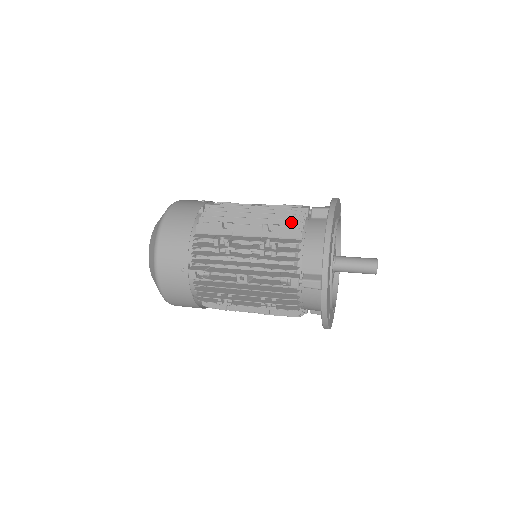
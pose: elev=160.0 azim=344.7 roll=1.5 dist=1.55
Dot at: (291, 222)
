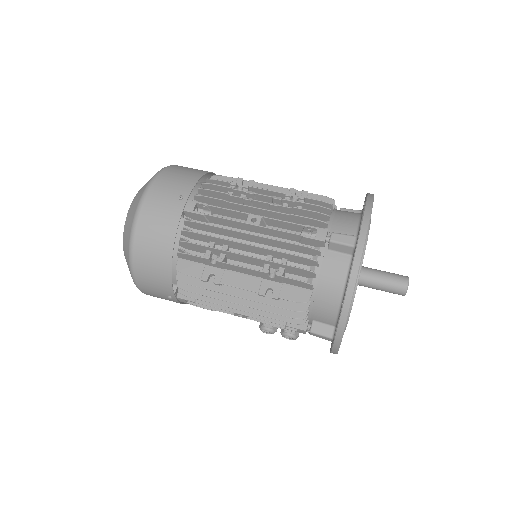
Dot at: occluded
